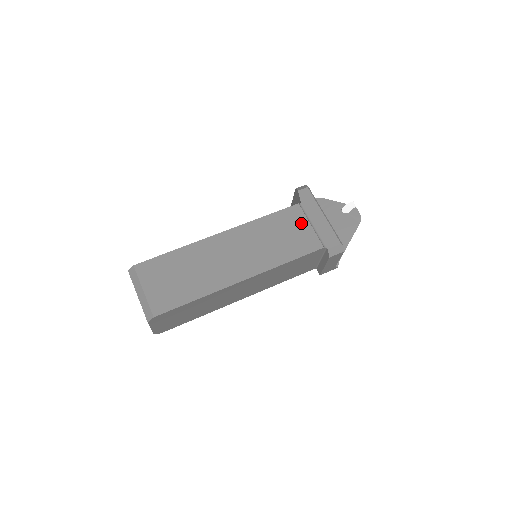
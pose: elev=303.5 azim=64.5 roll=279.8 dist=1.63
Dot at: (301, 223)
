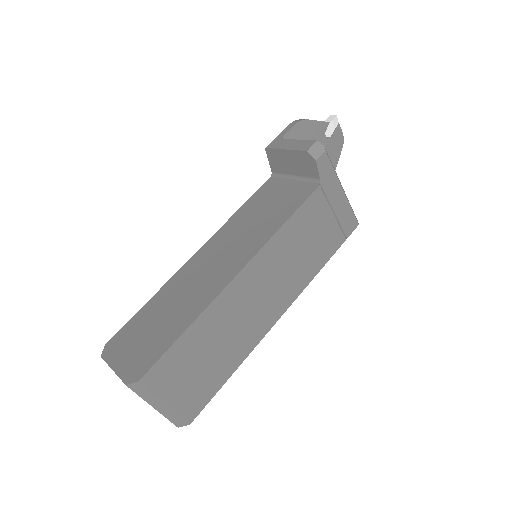
Dot at: (324, 216)
